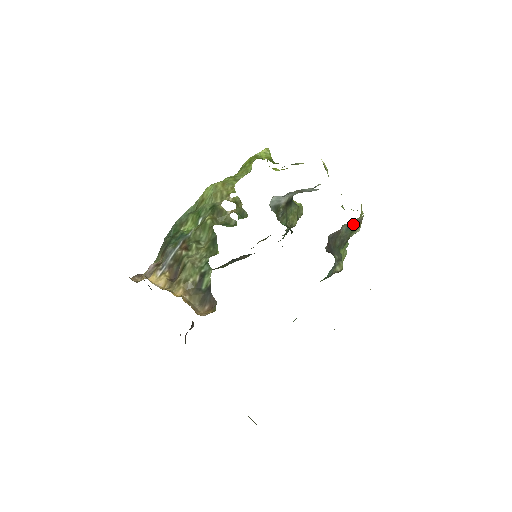
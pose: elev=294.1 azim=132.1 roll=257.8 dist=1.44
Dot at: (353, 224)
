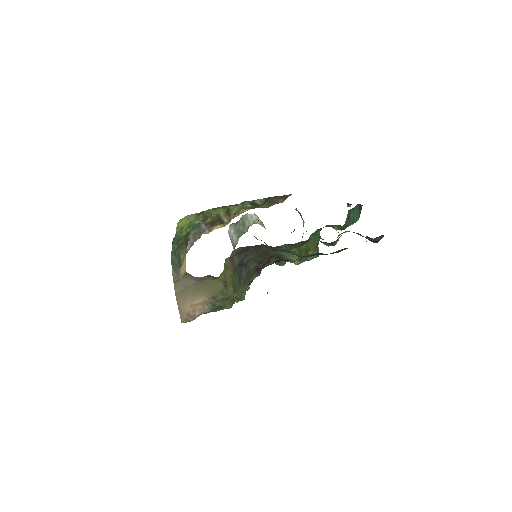
Dot at: occluded
